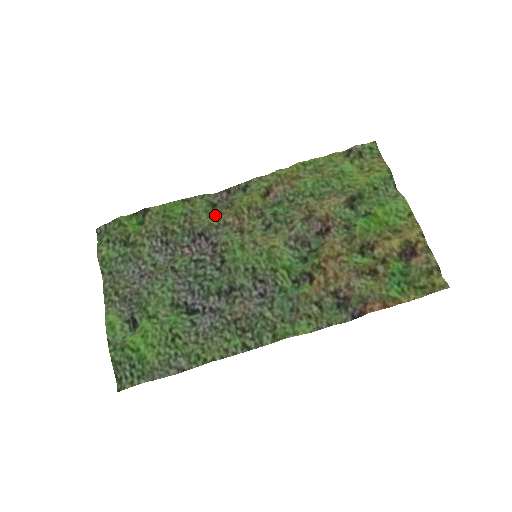
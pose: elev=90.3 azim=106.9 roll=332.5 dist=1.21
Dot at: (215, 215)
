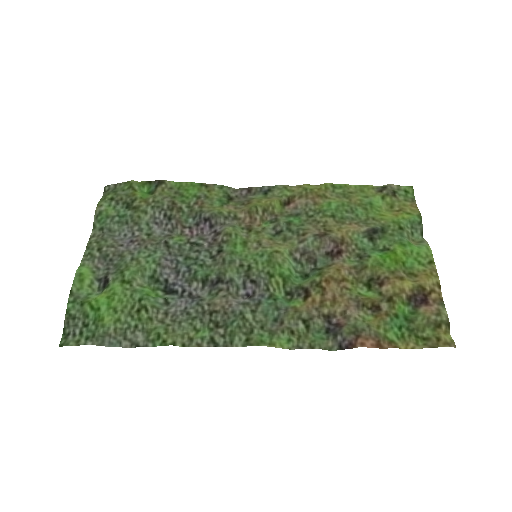
Dot at: (228, 207)
